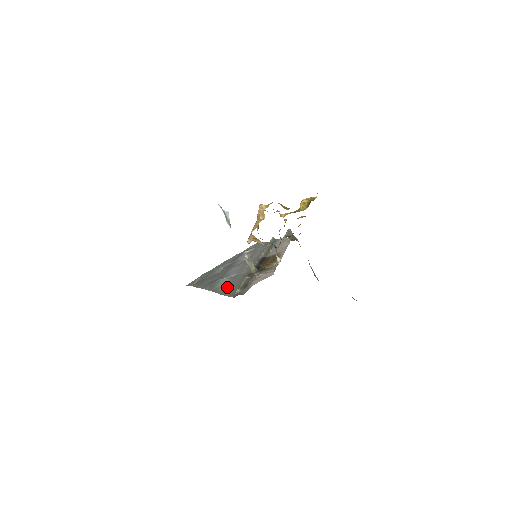
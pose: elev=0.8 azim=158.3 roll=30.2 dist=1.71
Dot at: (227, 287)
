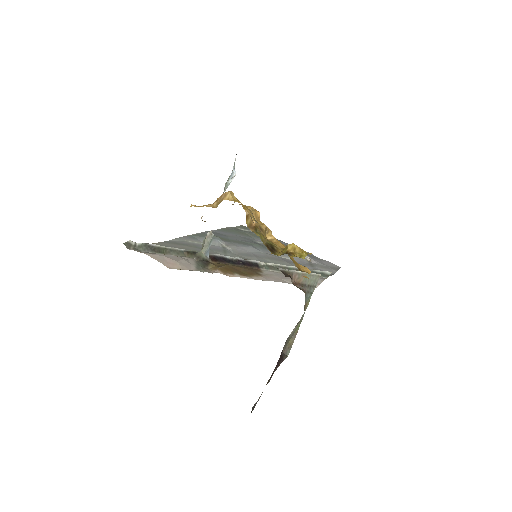
Dot at: (188, 244)
